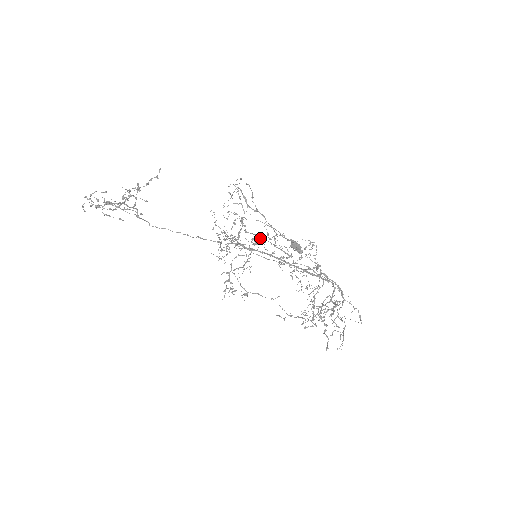
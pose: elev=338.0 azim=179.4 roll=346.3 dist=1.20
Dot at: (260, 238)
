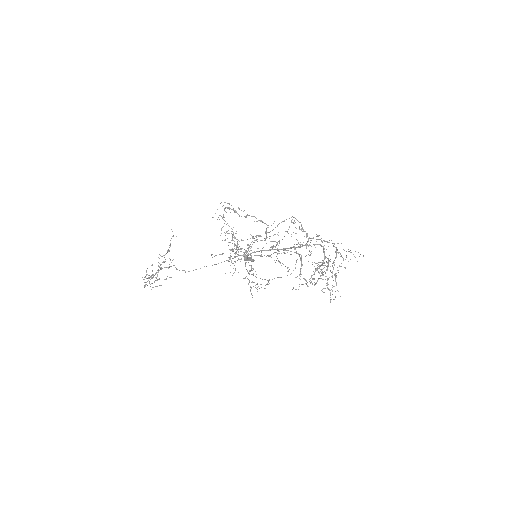
Dot at: (252, 241)
